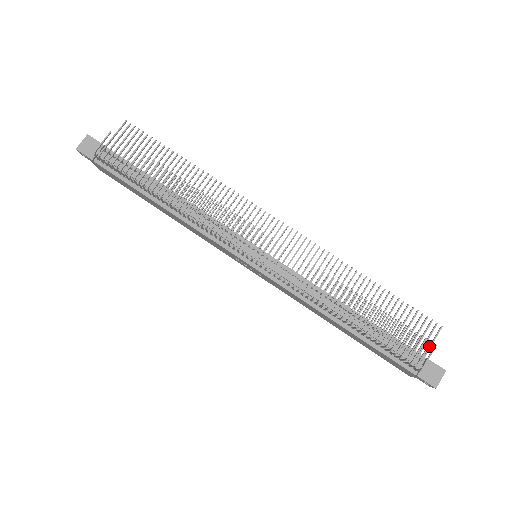
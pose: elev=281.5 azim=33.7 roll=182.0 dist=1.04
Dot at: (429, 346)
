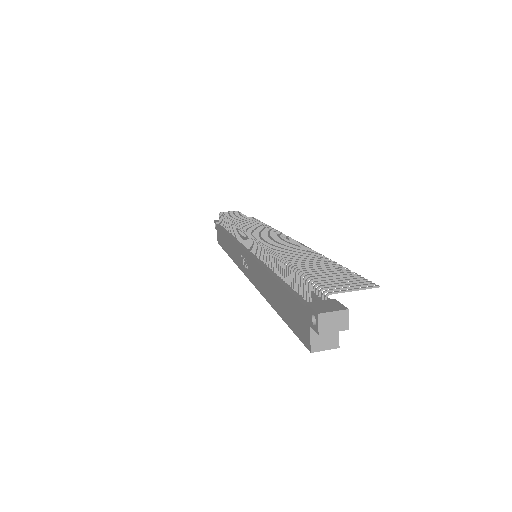
Dot at: (346, 290)
